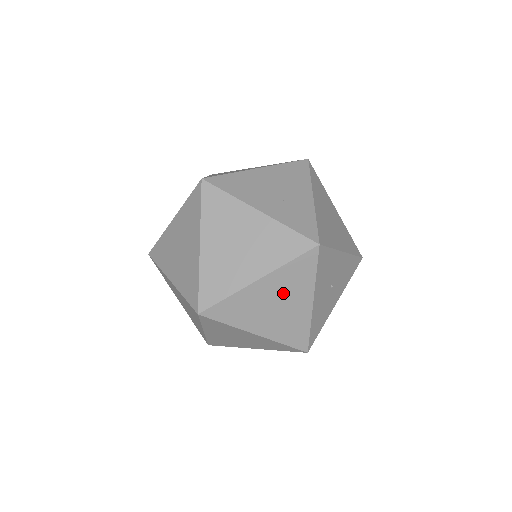
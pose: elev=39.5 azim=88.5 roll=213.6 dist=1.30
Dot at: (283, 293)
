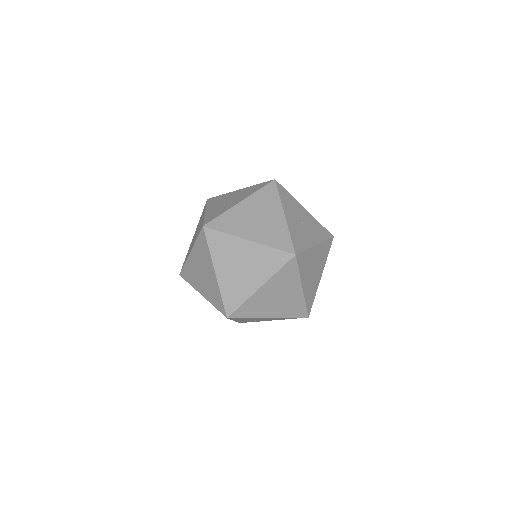
Dot at: (260, 209)
